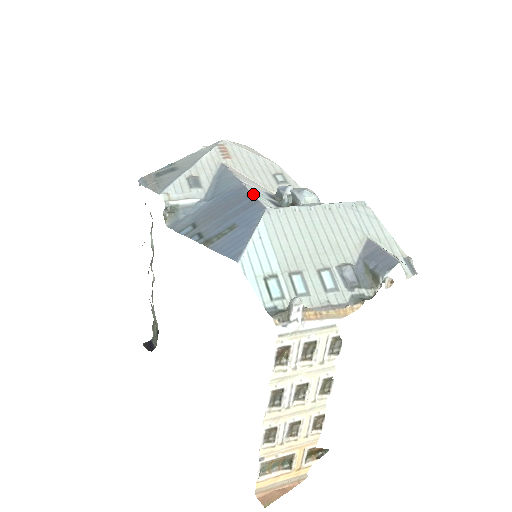
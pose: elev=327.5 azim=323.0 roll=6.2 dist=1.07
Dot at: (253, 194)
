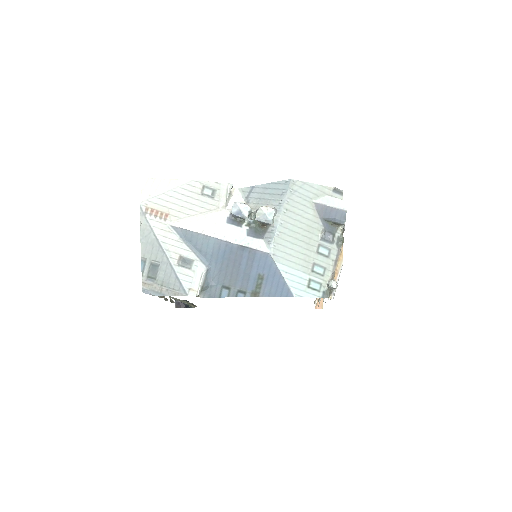
Dot at: (244, 246)
